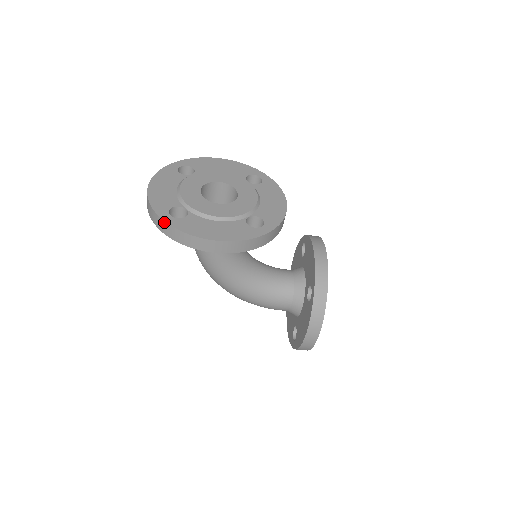
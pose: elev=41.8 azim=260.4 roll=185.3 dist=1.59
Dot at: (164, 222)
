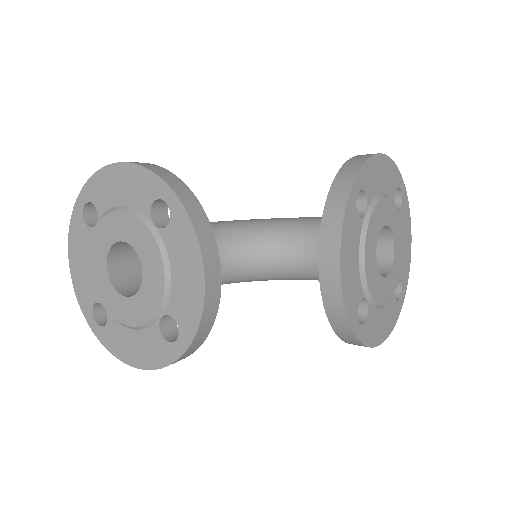
Dot at: (94, 332)
